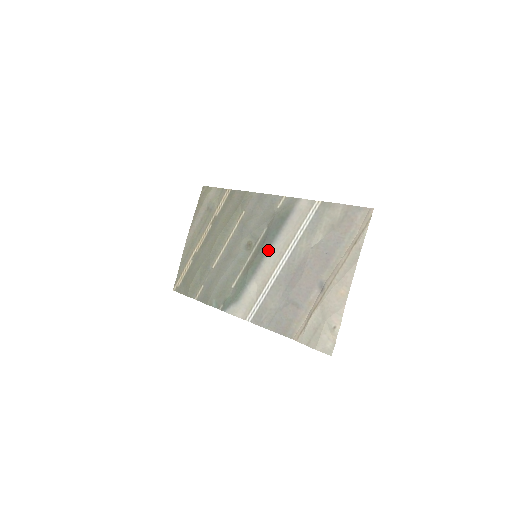
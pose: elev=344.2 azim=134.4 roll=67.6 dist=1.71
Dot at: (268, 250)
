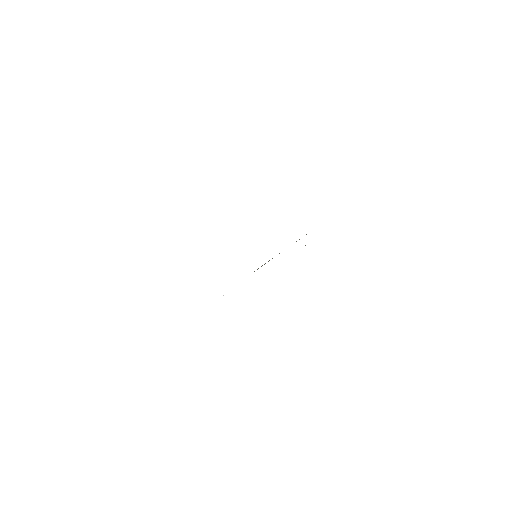
Dot at: occluded
